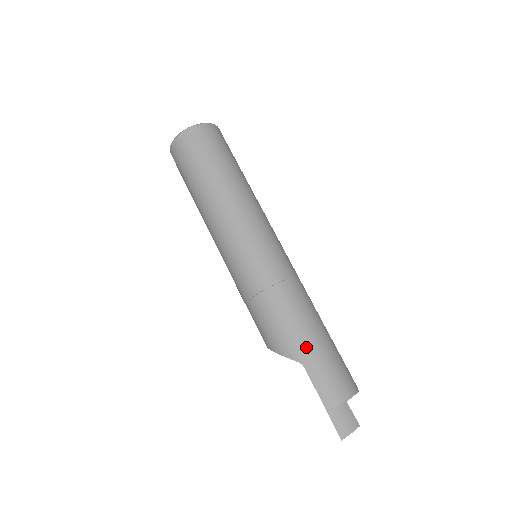
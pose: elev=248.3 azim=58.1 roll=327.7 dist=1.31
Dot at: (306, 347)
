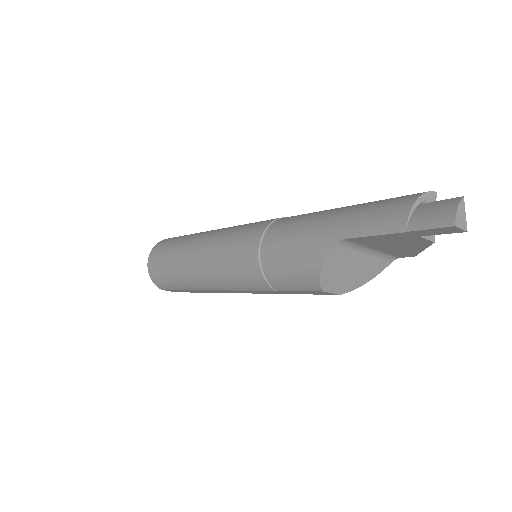
Dot at: (328, 226)
